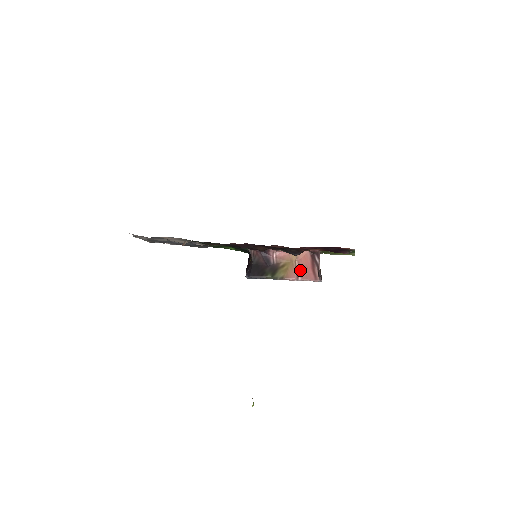
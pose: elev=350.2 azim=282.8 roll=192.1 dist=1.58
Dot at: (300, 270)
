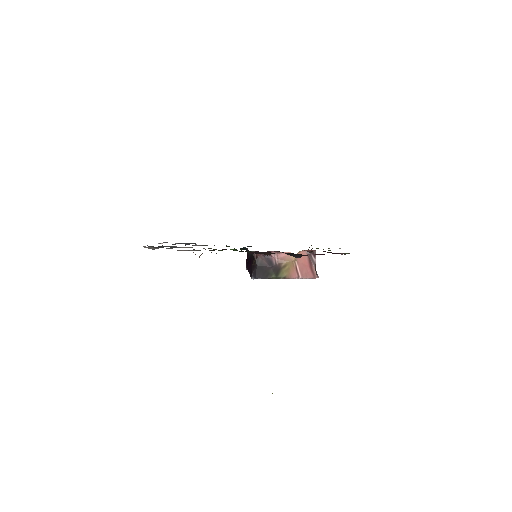
Dot at: (300, 269)
